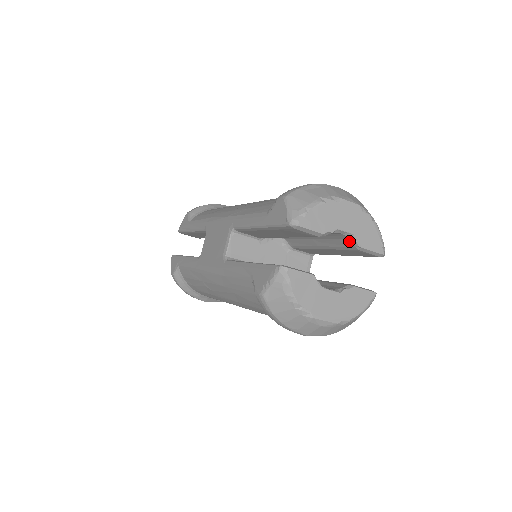
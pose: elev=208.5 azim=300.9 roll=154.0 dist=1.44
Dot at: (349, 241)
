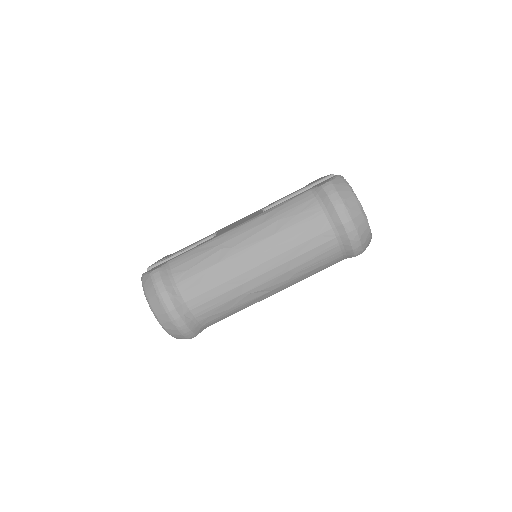
Dot at: occluded
